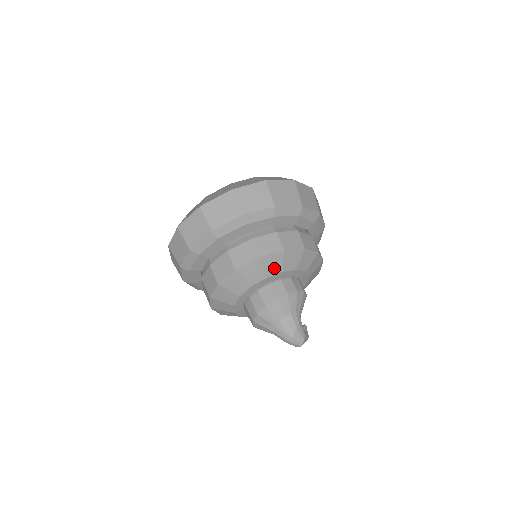
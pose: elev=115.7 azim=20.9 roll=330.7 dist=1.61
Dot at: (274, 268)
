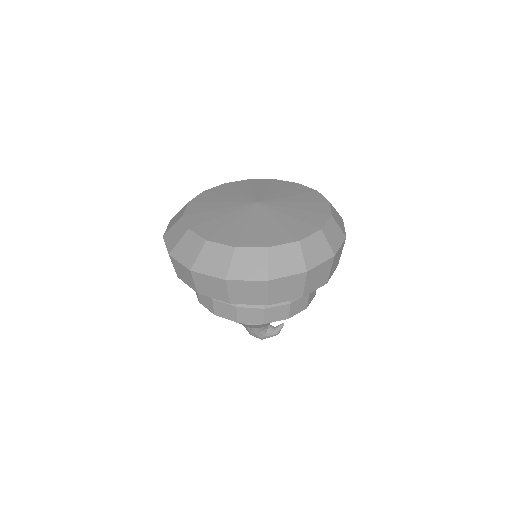
Dot at: occluded
